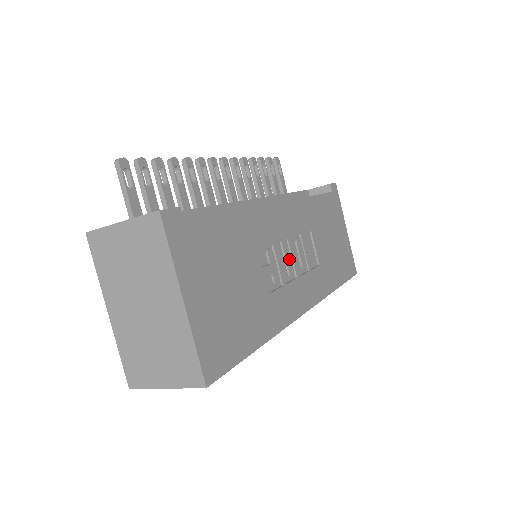
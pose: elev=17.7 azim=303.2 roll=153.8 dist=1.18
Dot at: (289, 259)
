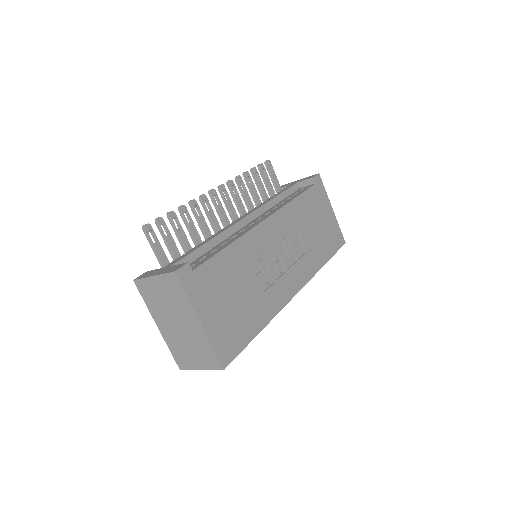
Dot at: (278, 259)
